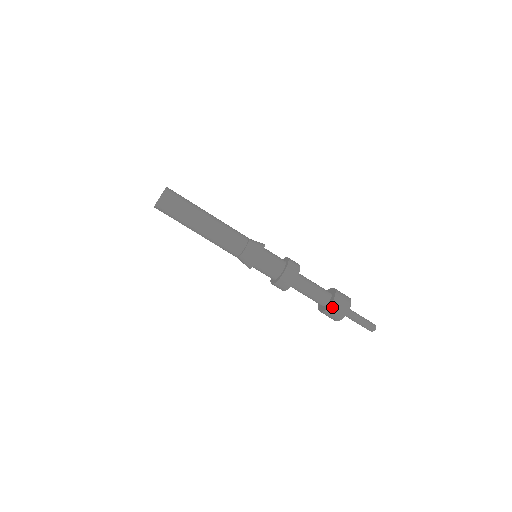
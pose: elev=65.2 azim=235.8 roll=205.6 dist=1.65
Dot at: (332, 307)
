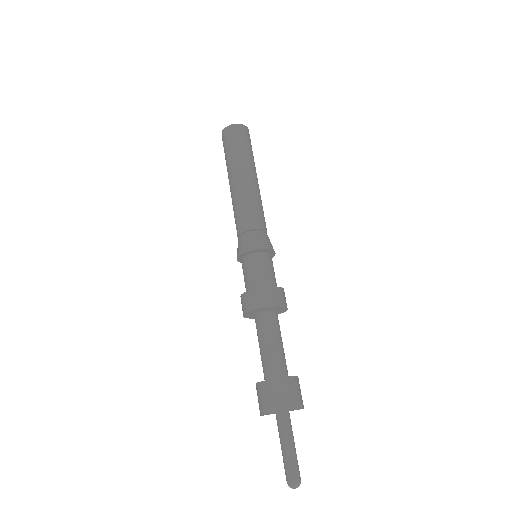
Dot at: (270, 384)
